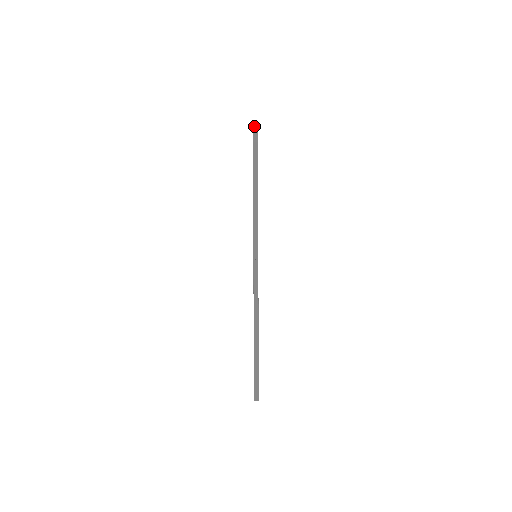
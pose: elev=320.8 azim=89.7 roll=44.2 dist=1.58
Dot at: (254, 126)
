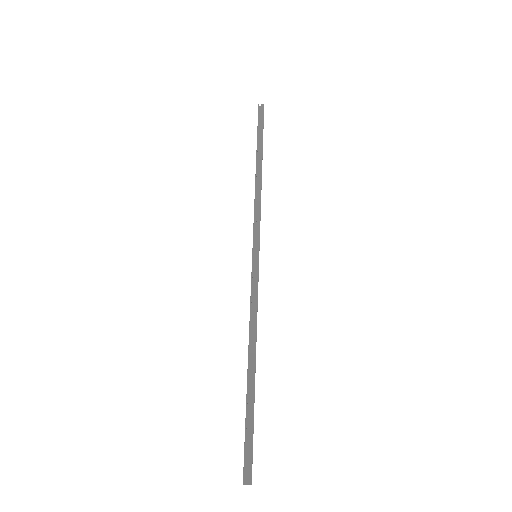
Dot at: (259, 110)
